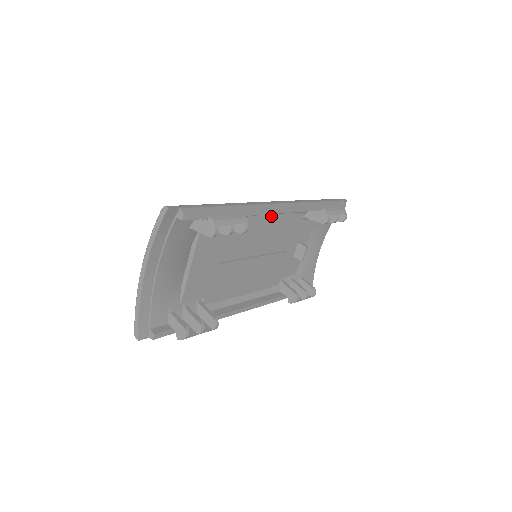
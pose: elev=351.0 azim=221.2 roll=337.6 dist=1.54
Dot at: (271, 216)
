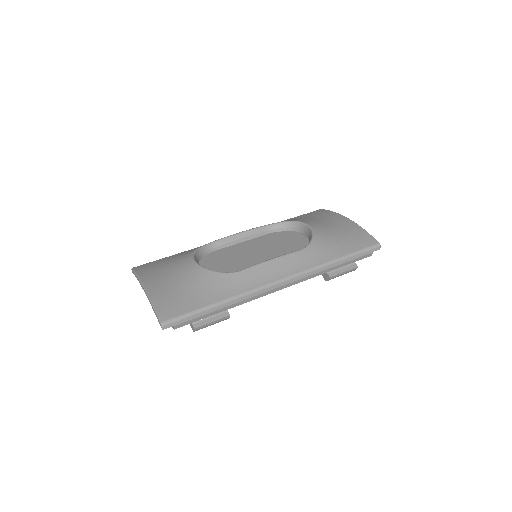
Dot at: occluded
